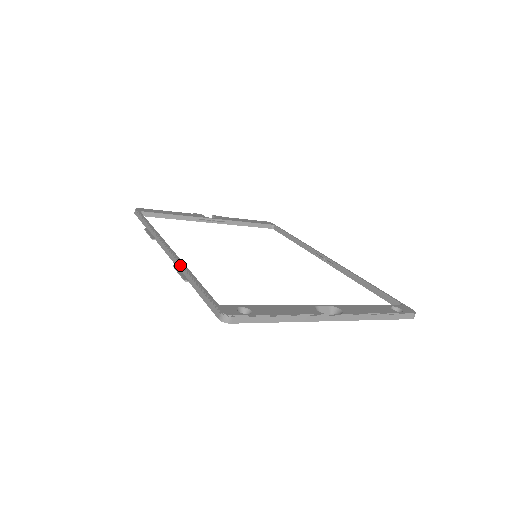
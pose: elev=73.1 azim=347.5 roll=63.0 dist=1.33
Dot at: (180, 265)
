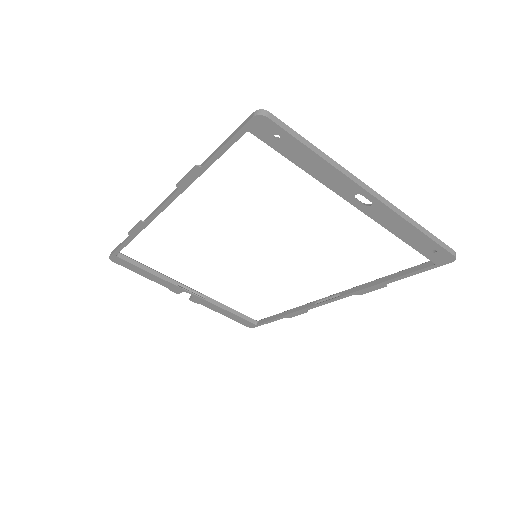
Dot at: occluded
